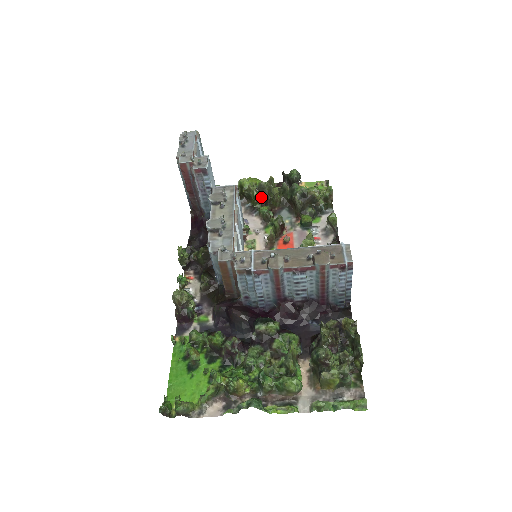
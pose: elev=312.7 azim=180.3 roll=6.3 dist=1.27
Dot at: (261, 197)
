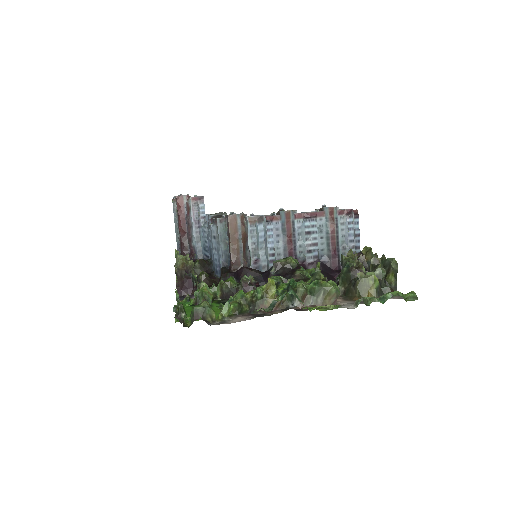
Dot at: occluded
